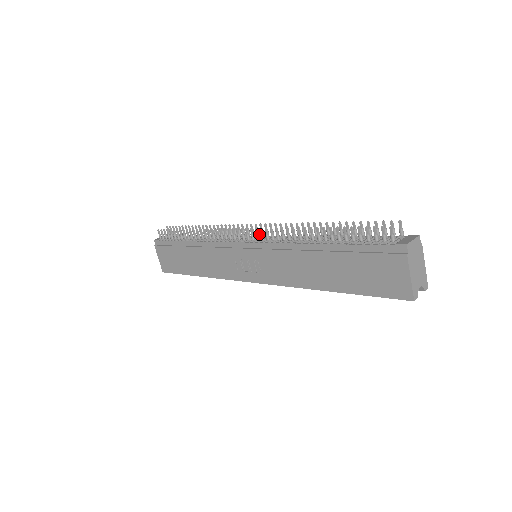
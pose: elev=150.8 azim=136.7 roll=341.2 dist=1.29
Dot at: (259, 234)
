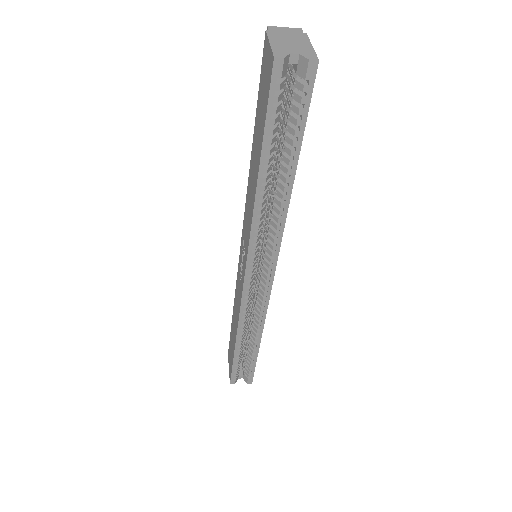
Dot at: occluded
